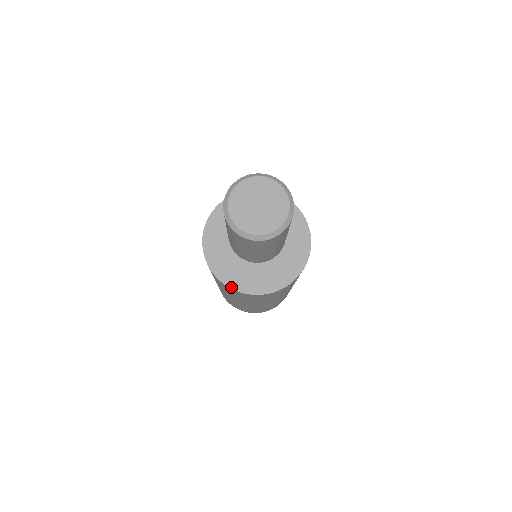
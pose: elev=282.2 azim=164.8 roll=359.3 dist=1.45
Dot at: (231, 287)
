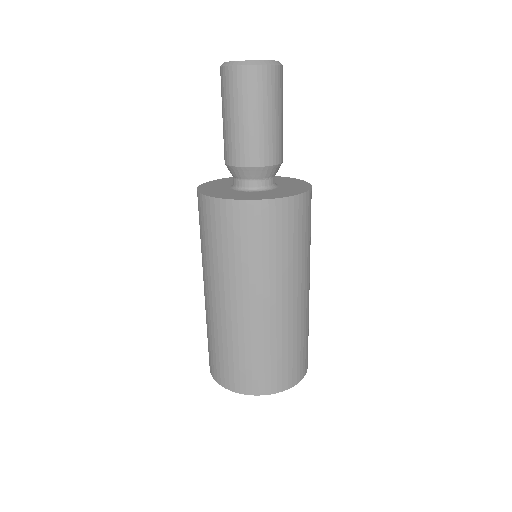
Dot at: (199, 190)
